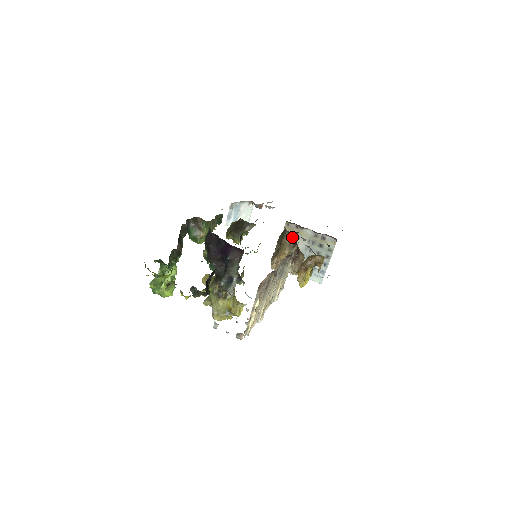
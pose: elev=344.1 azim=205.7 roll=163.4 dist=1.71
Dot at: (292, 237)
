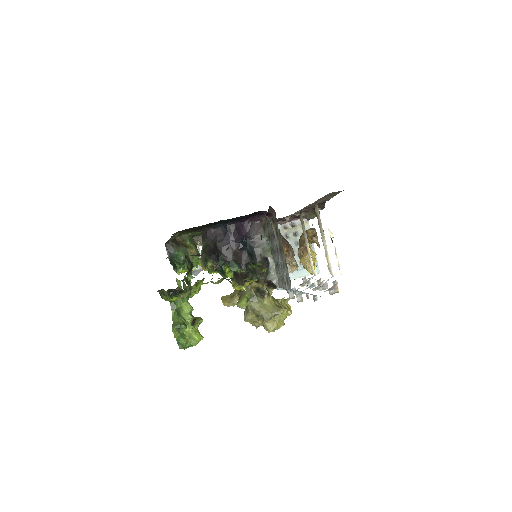
Dot at: occluded
